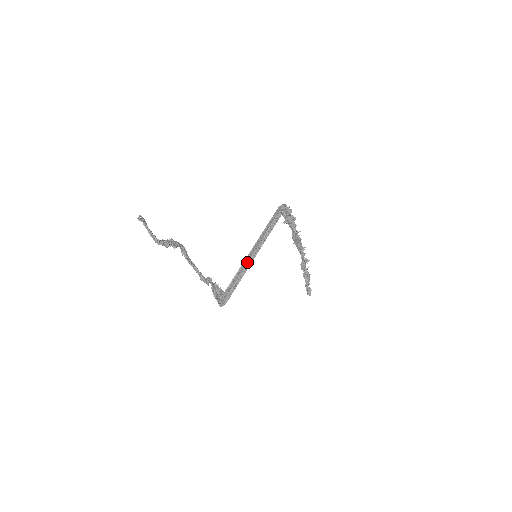
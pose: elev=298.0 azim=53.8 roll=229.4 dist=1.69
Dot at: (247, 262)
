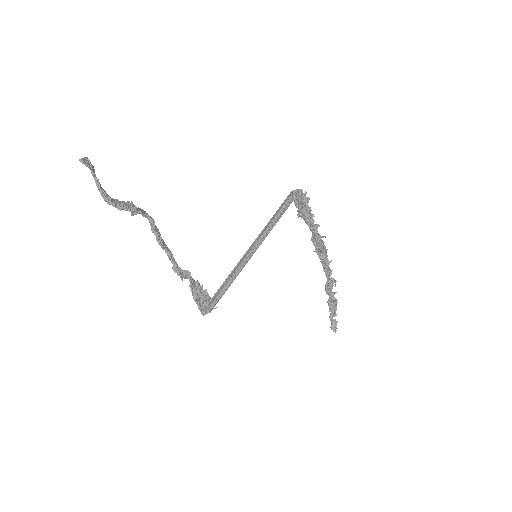
Dot at: (242, 261)
